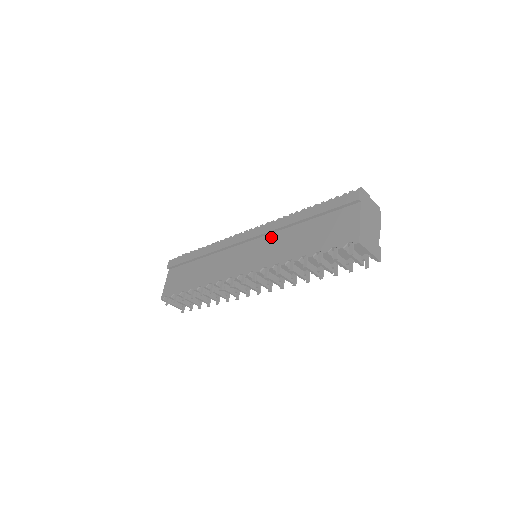
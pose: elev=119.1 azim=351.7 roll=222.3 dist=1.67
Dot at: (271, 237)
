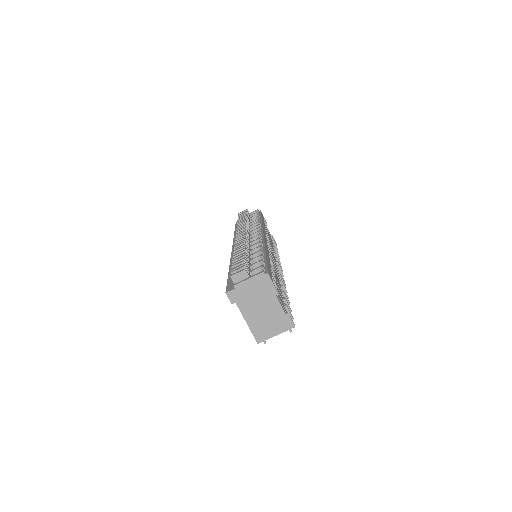
Dot at: occluded
